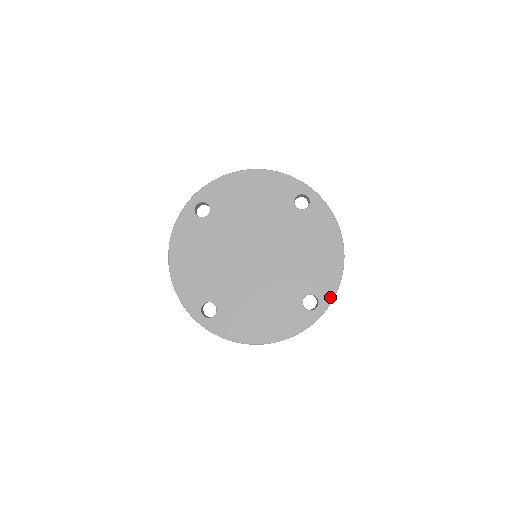
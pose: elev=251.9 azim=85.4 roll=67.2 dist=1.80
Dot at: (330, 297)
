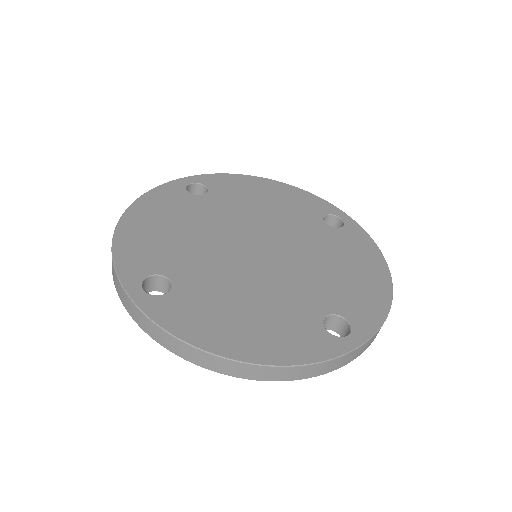
Dot at: (371, 328)
